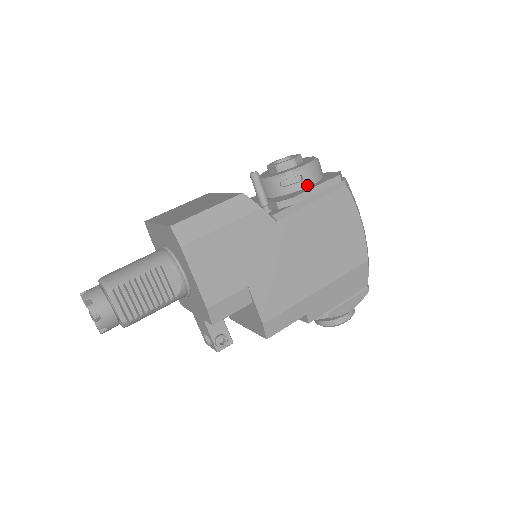
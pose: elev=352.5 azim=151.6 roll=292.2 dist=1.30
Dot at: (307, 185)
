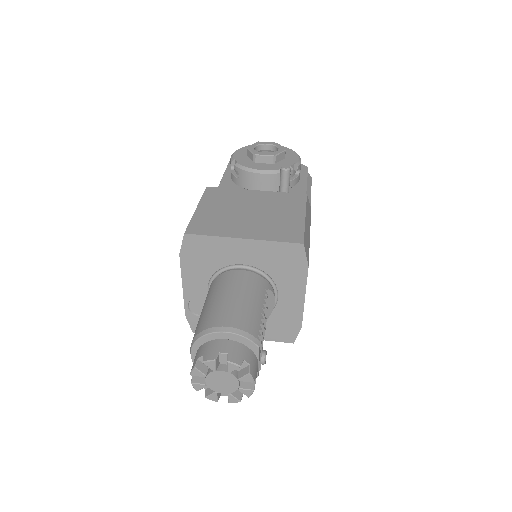
Dot at: (299, 179)
